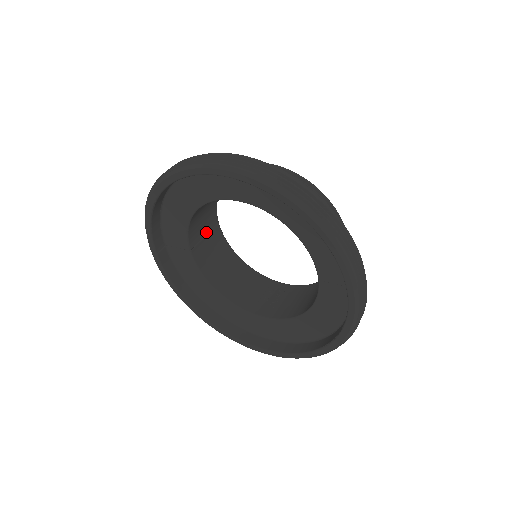
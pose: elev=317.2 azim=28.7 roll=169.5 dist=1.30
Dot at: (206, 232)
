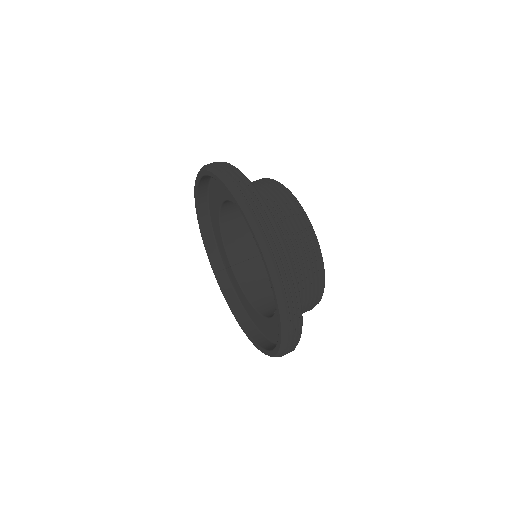
Dot at: (251, 256)
